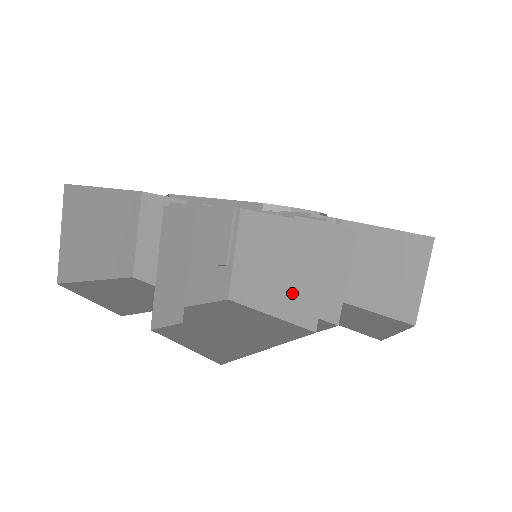
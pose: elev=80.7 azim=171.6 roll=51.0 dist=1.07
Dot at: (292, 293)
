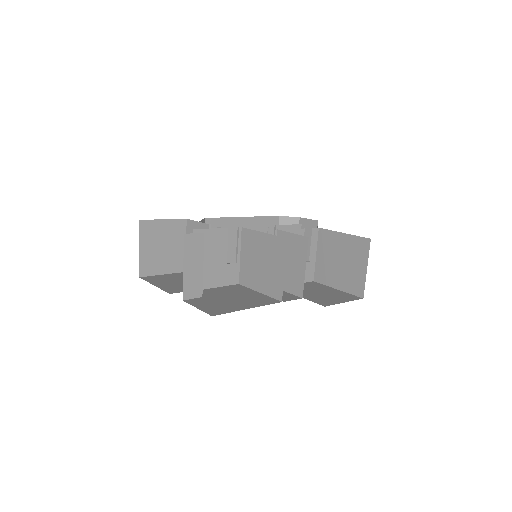
Dot at: (269, 279)
